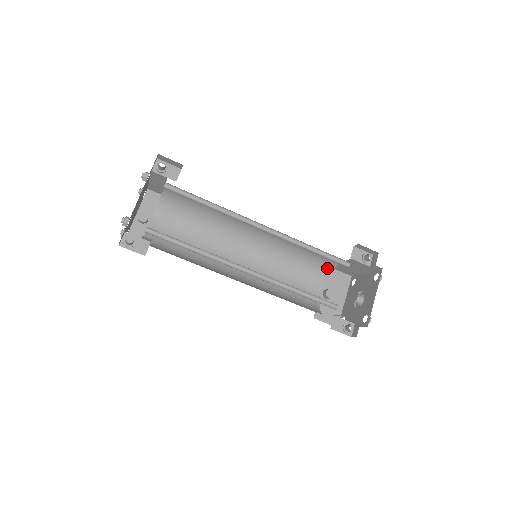
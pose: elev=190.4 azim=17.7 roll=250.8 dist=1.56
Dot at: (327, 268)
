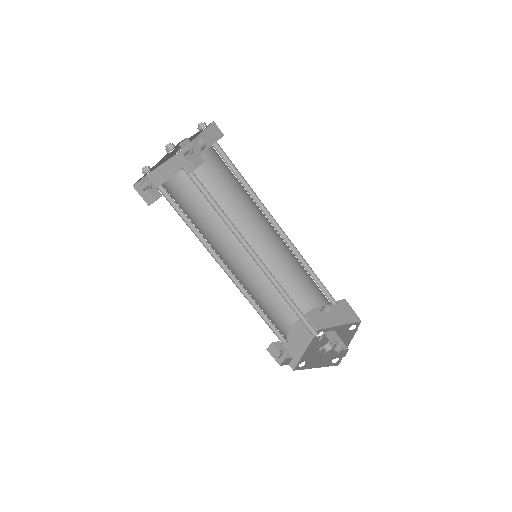
Dot at: occluded
